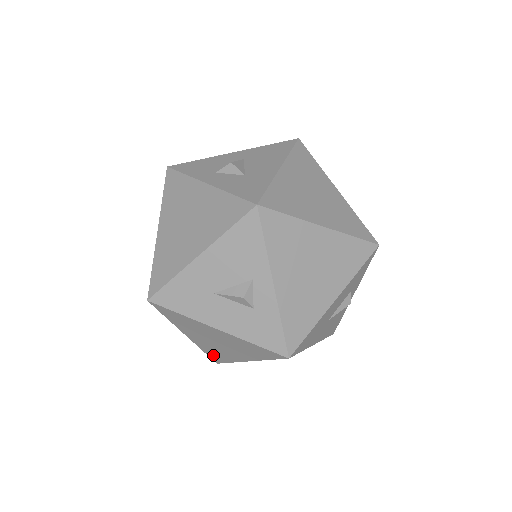
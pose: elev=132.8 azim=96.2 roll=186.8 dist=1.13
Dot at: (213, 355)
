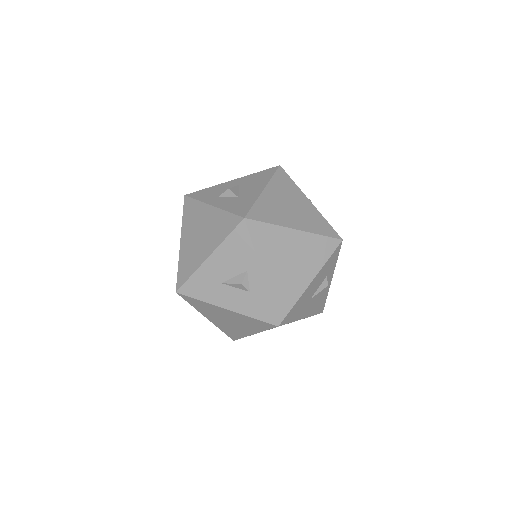
Dot at: (229, 333)
